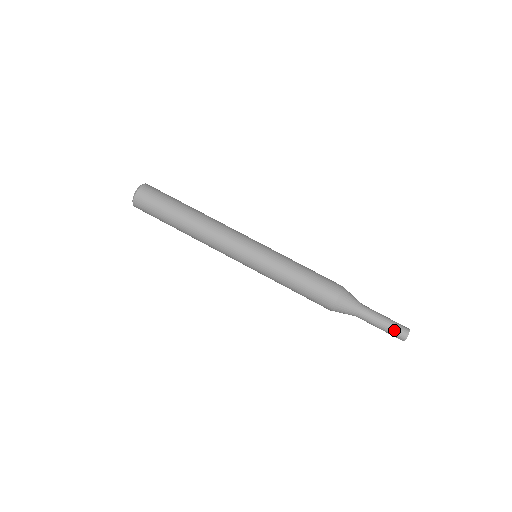
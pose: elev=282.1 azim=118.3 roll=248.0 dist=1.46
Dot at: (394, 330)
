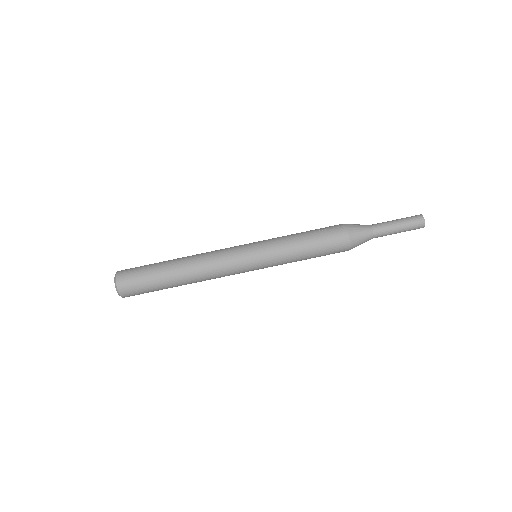
Dot at: (410, 230)
